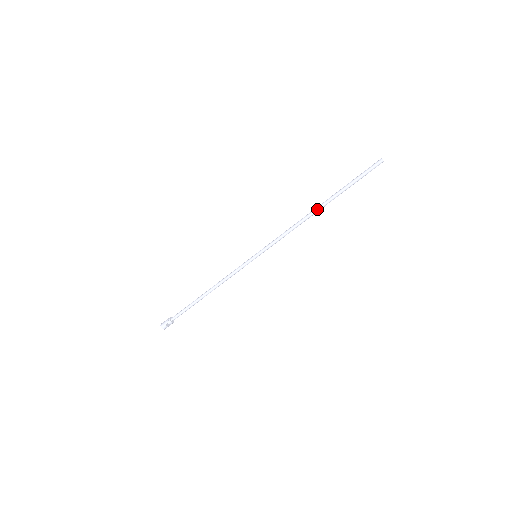
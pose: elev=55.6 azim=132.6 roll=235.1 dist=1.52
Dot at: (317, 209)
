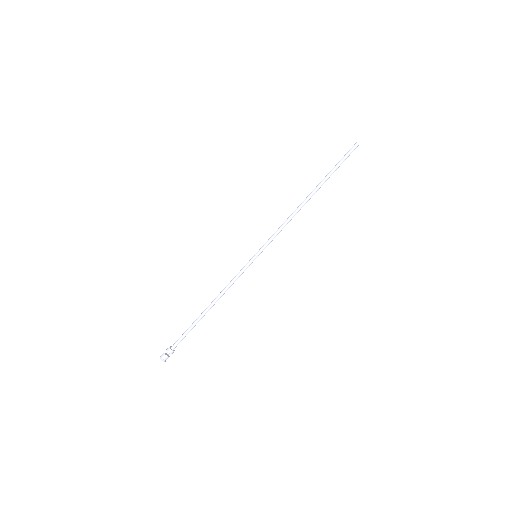
Dot at: (307, 196)
